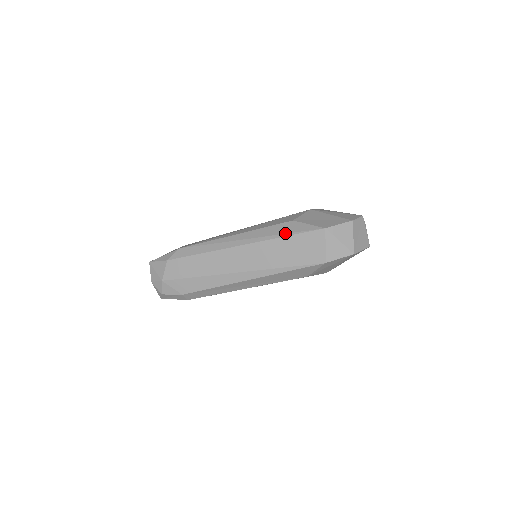
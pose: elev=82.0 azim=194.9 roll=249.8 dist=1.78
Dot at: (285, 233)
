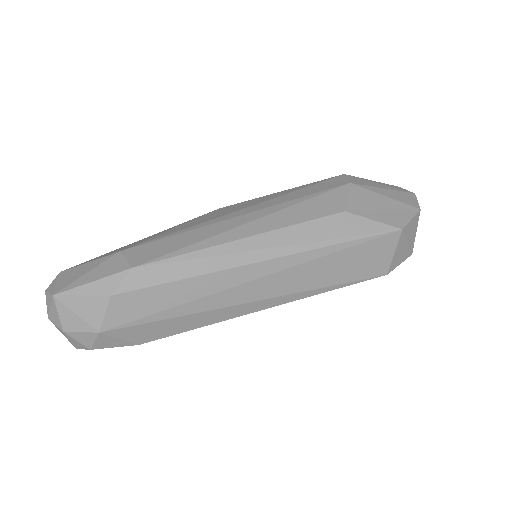
Dot at: (342, 237)
